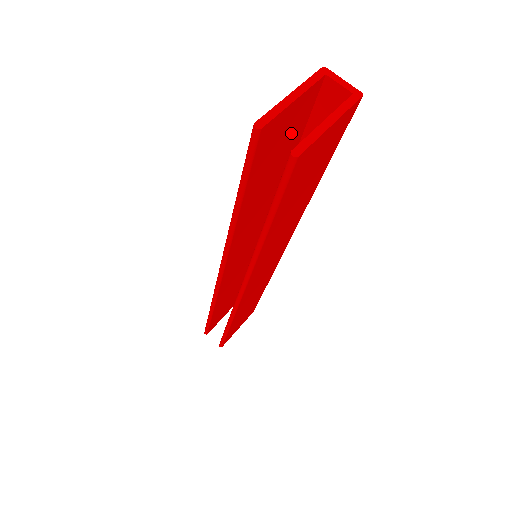
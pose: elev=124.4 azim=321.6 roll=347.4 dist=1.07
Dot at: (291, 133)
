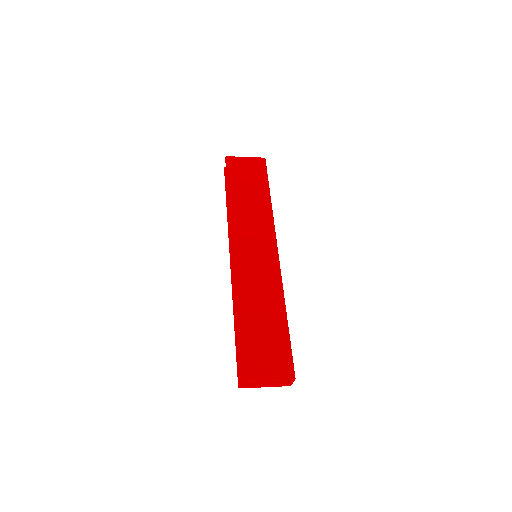
Dot at: occluded
